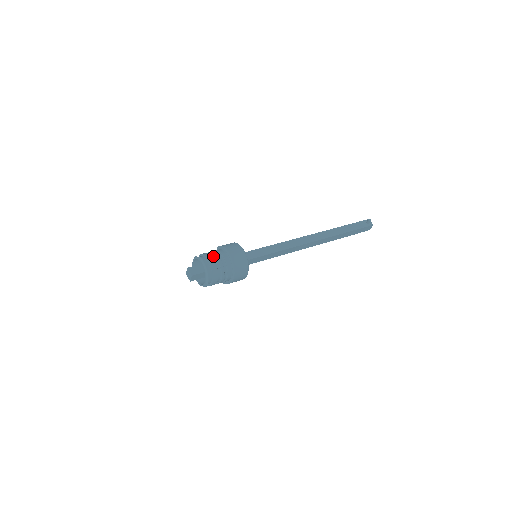
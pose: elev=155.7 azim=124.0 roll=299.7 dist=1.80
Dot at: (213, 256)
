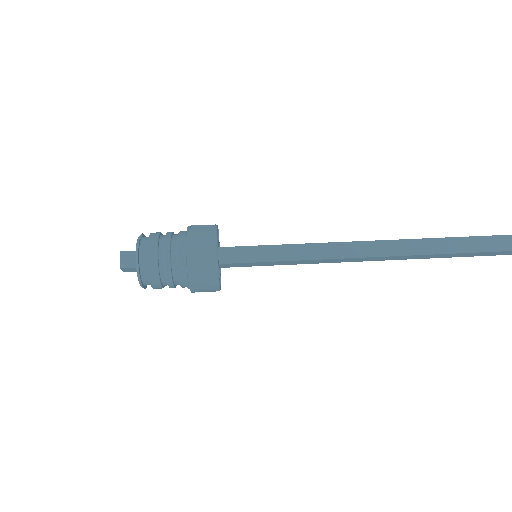
Dot at: (162, 246)
